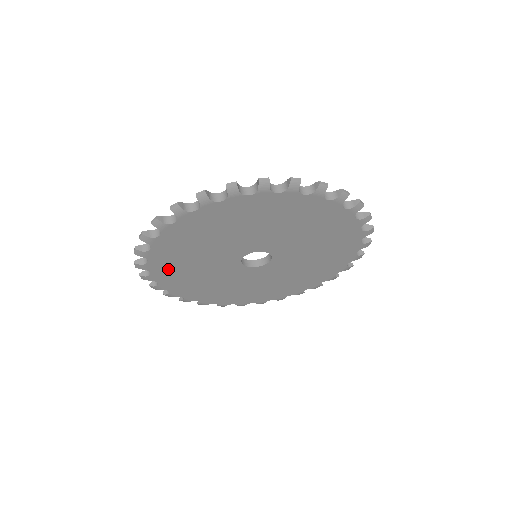
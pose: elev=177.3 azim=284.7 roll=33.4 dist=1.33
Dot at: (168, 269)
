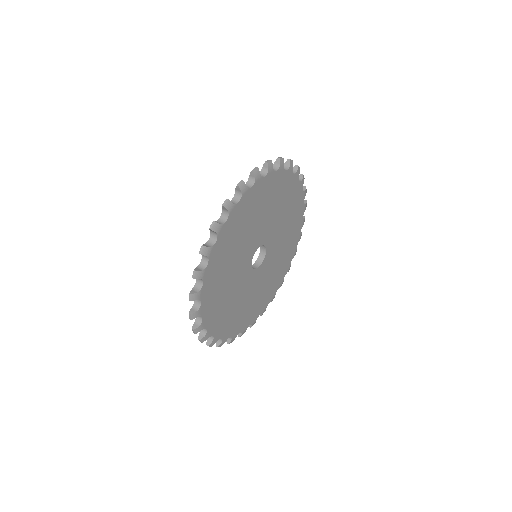
Dot at: (214, 277)
